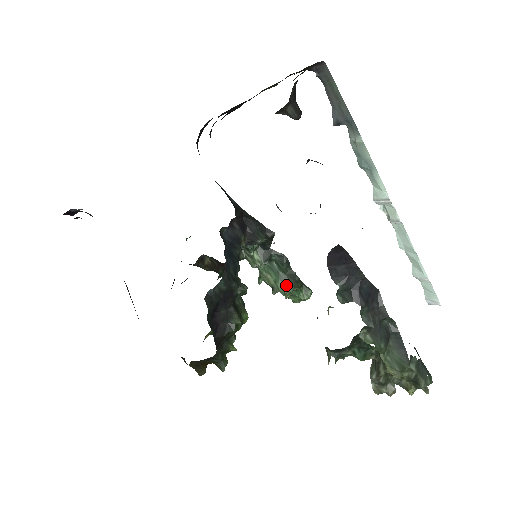
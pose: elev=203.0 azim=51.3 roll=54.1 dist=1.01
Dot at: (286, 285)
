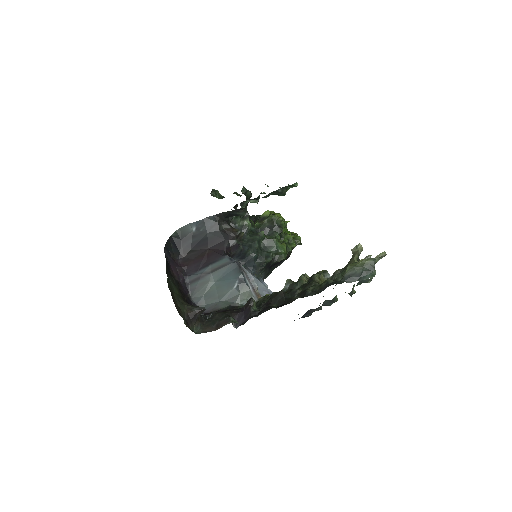
Dot at: occluded
